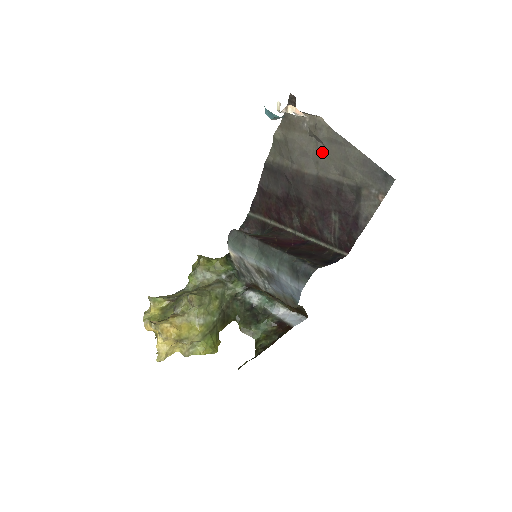
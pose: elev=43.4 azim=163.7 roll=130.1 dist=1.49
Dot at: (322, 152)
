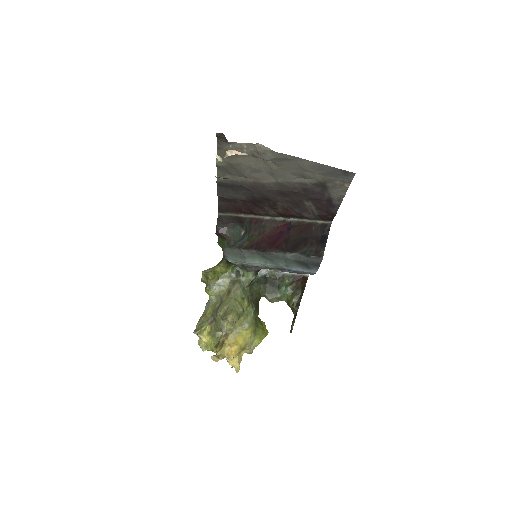
Dot at: (274, 167)
